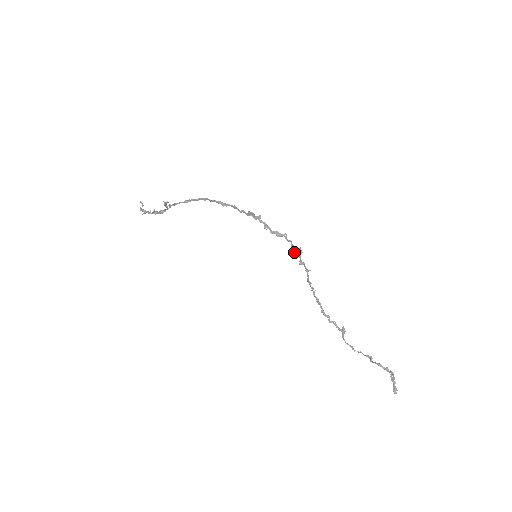
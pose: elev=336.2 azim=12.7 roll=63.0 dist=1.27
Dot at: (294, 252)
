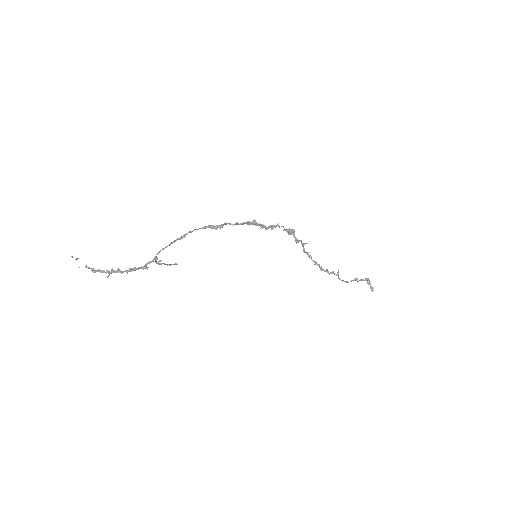
Dot at: occluded
